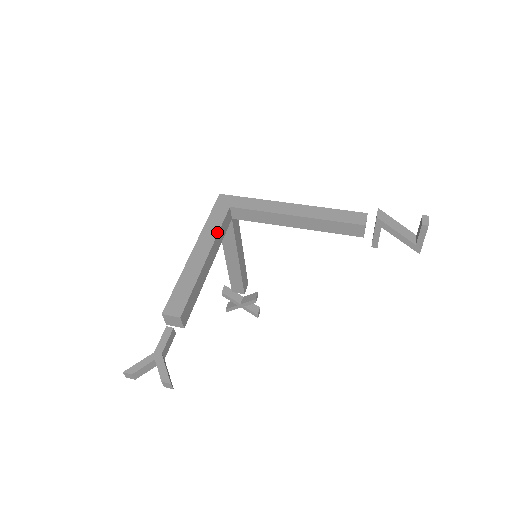
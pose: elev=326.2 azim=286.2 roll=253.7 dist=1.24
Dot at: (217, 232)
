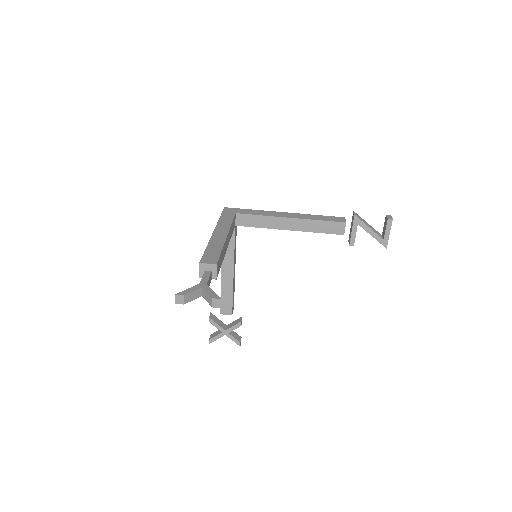
Dot at: (230, 224)
